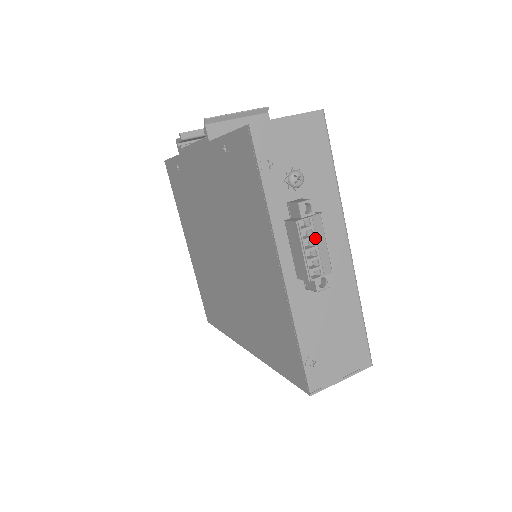
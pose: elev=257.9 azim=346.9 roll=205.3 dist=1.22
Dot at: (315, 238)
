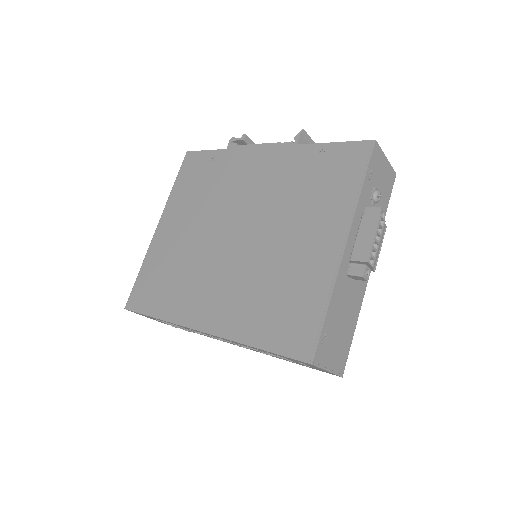
Dot at: (381, 237)
